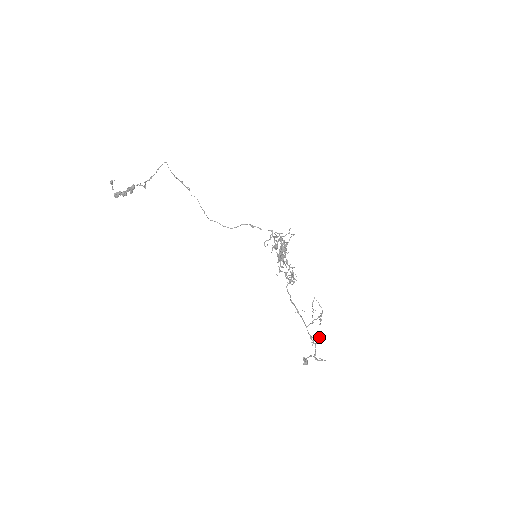
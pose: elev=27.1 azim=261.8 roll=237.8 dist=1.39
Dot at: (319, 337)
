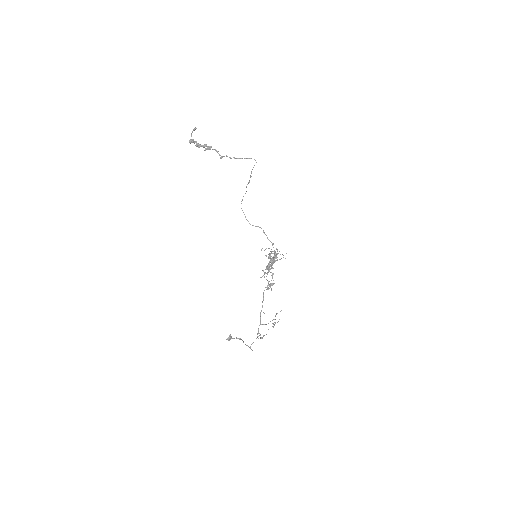
Dot at: occluded
